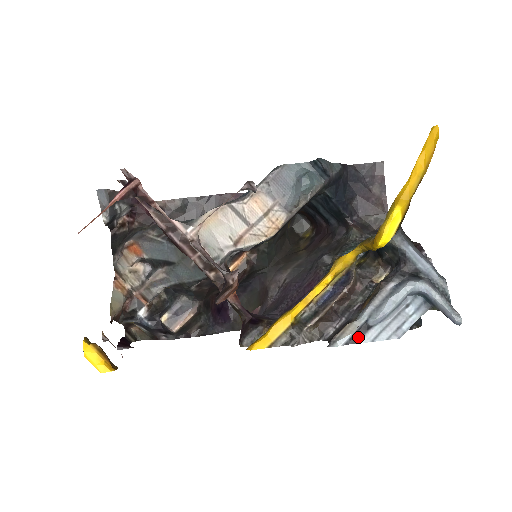
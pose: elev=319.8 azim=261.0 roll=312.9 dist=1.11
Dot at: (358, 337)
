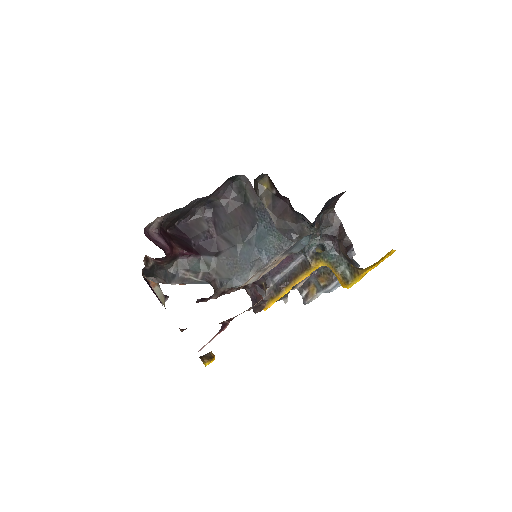
Dot at: occluded
